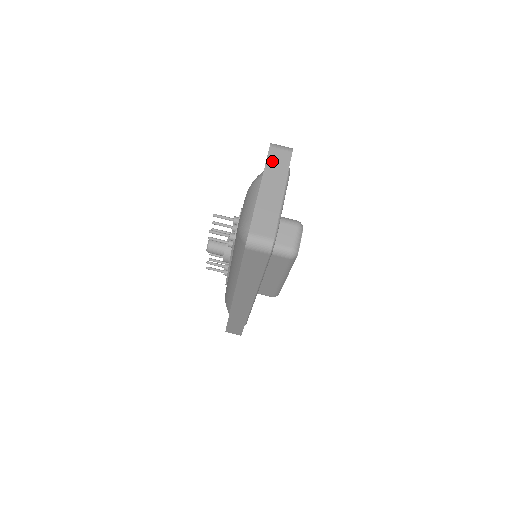
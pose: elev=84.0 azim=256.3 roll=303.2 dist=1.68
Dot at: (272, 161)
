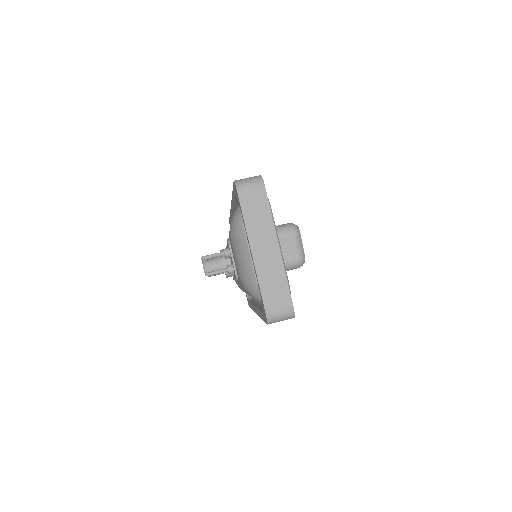
Dot at: (248, 210)
